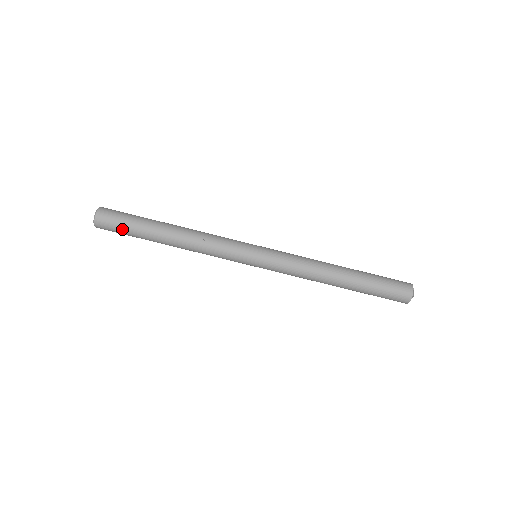
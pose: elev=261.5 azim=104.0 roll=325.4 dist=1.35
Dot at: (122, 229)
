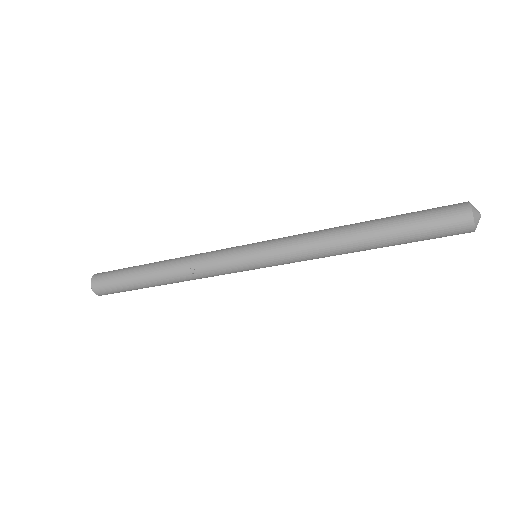
Dot at: (122, 291)
